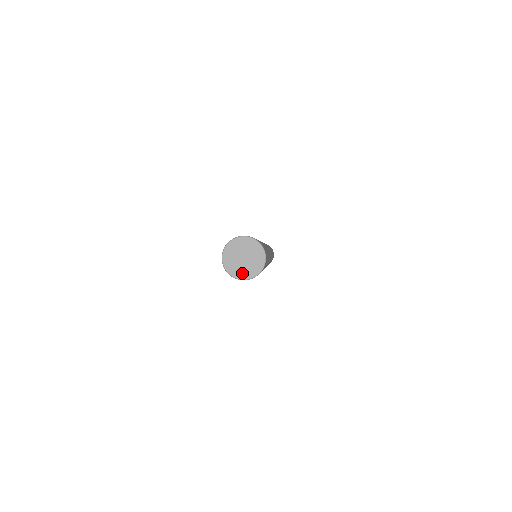
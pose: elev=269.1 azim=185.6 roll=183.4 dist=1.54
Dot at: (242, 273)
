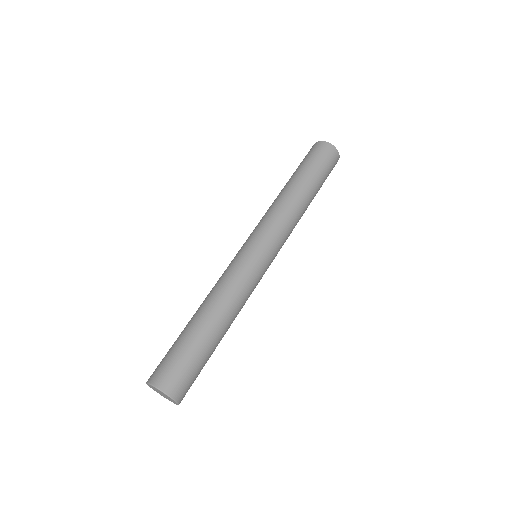
Dot at: occluded
